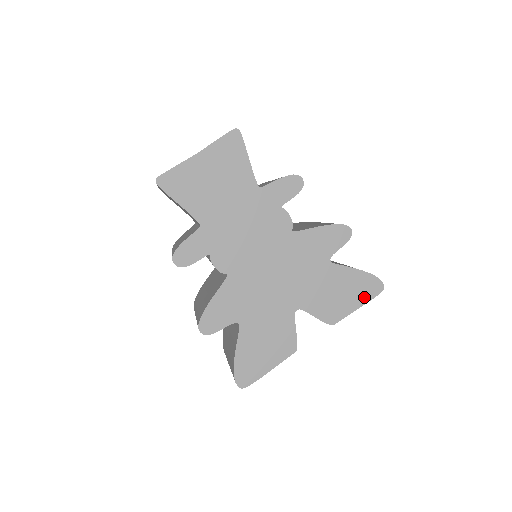
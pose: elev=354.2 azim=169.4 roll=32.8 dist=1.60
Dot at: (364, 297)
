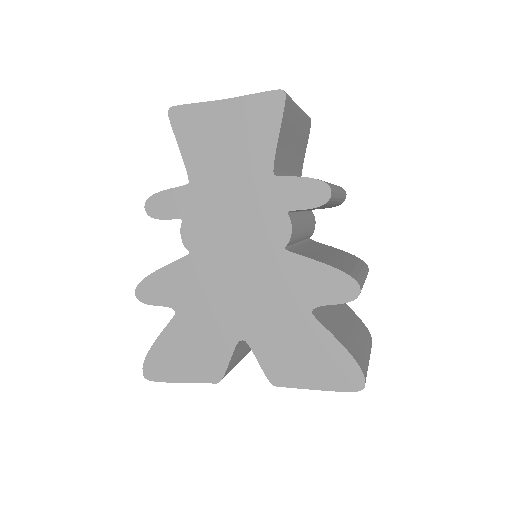
Dot at: (330, 381)
